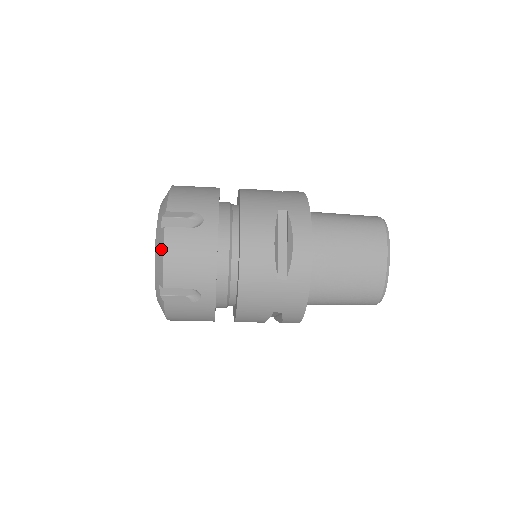
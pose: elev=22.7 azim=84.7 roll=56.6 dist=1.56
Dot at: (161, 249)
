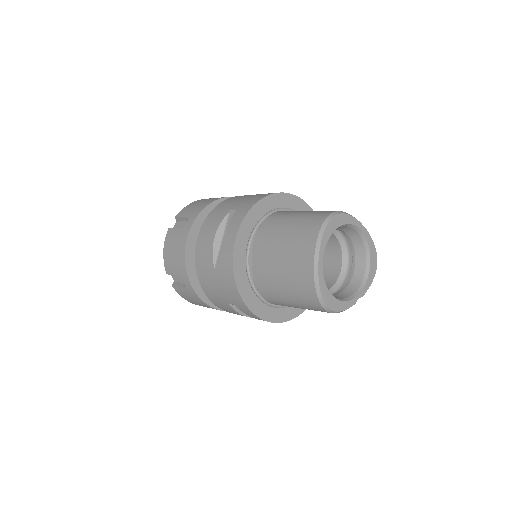
Dot at: occluded
